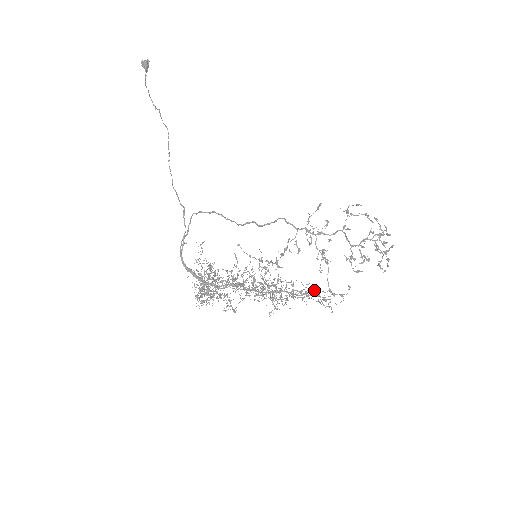
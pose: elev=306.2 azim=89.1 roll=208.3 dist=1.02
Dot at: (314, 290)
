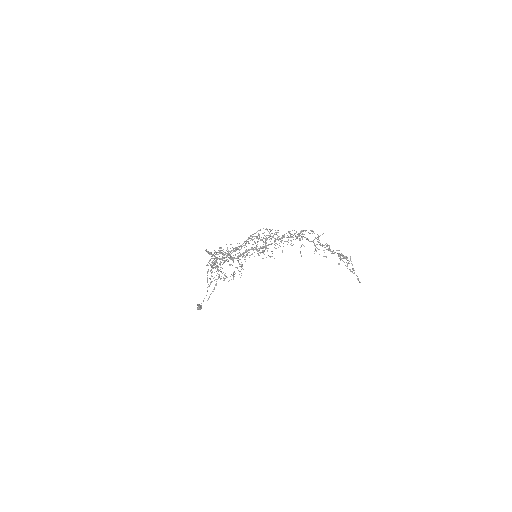
Dot at: occluded
